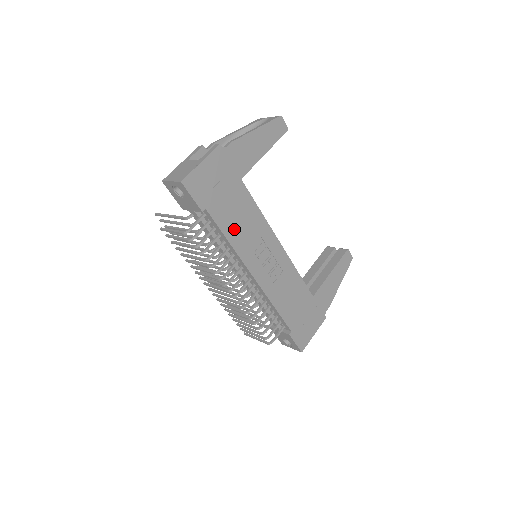
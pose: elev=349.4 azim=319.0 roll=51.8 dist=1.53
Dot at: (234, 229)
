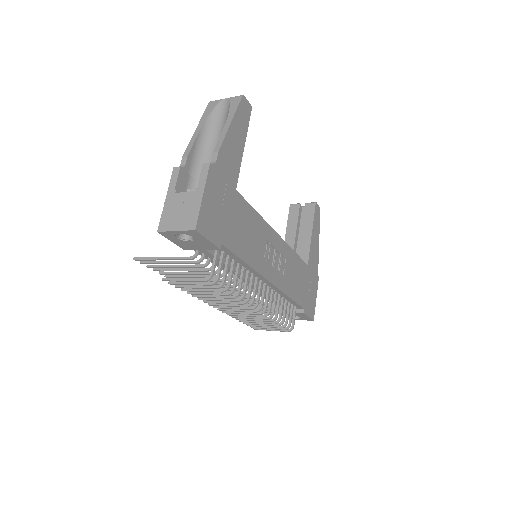
Dot at: (246, 247)
